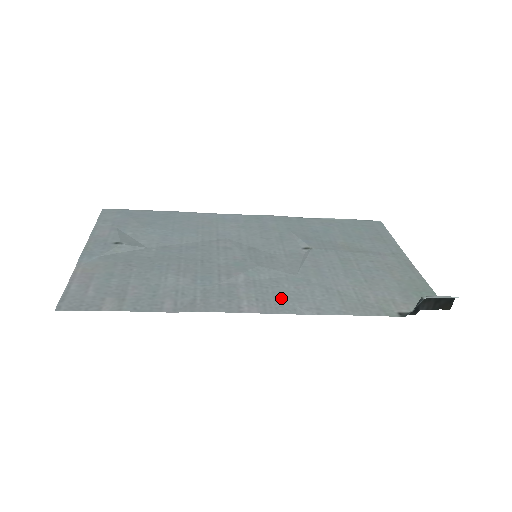
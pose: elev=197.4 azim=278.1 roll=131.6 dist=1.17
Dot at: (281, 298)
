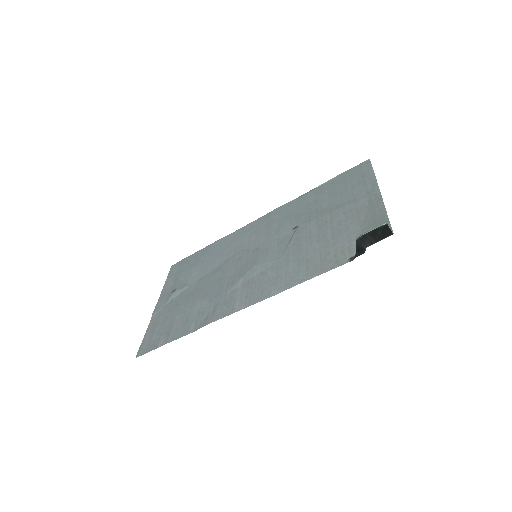
Dot at: (263, 287)
